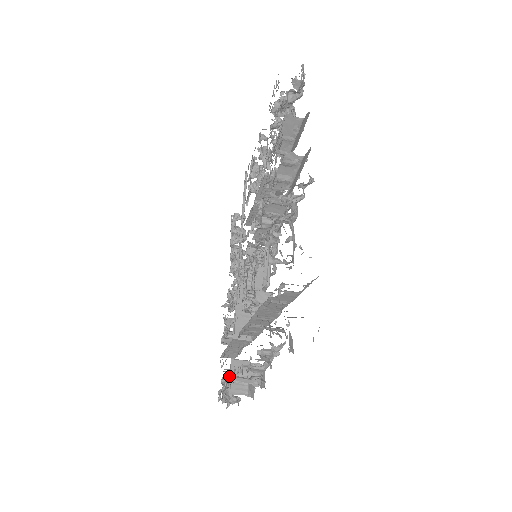
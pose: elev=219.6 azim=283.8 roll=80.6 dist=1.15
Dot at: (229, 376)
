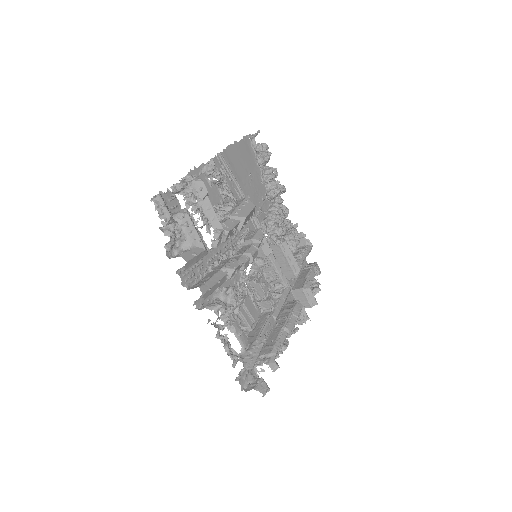
Dot at: occluded
